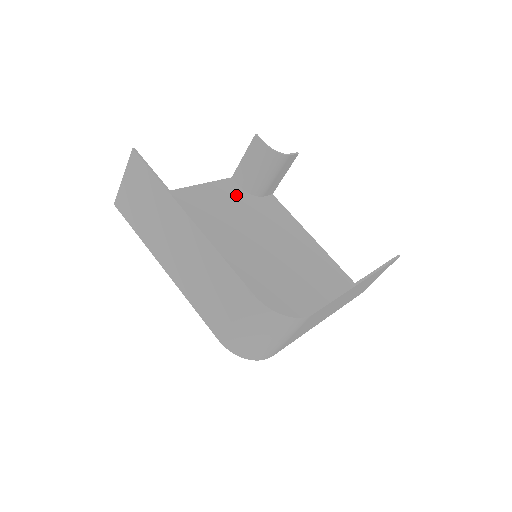
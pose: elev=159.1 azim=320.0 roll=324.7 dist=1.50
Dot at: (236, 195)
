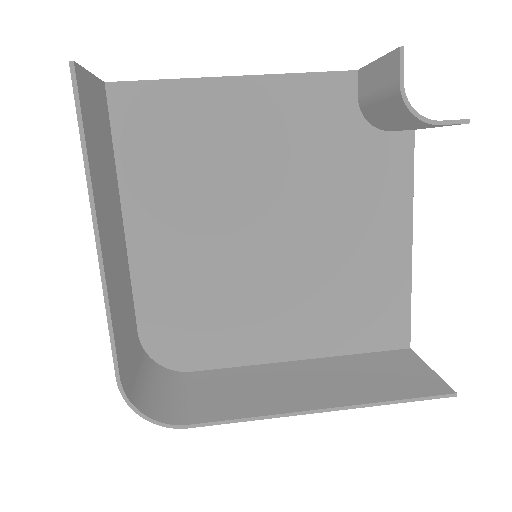
Dot at: (333, 115)
